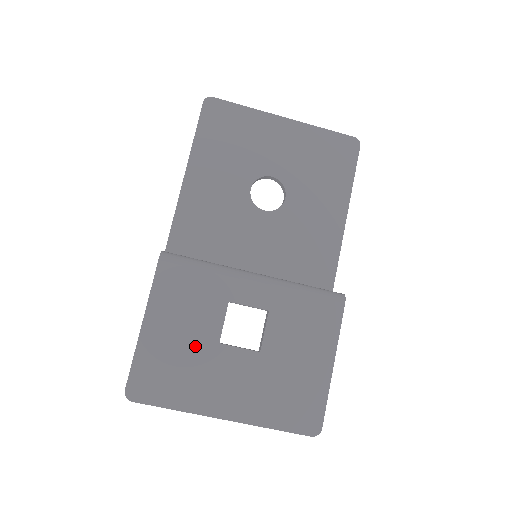
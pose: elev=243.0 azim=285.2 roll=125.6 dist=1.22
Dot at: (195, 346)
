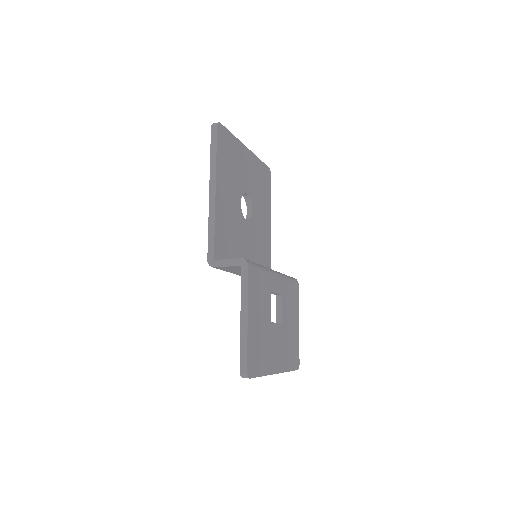
Dot at: (265, 327)
